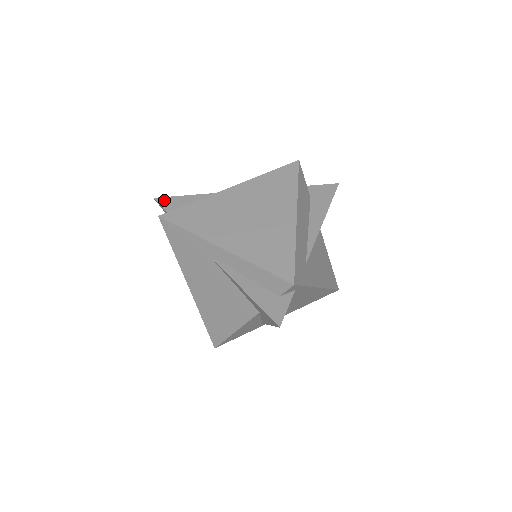
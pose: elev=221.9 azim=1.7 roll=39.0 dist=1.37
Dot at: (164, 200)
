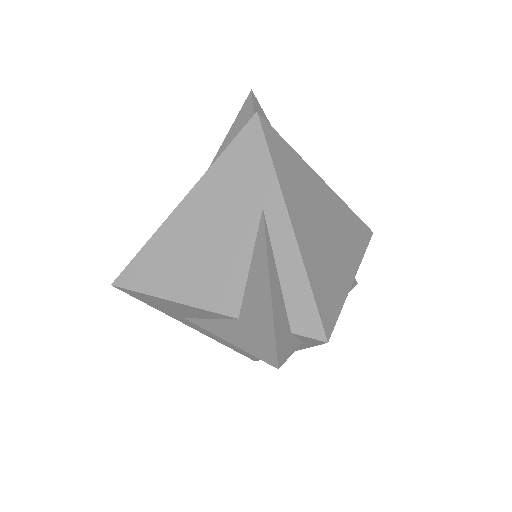
Dot at: (258, 105)
